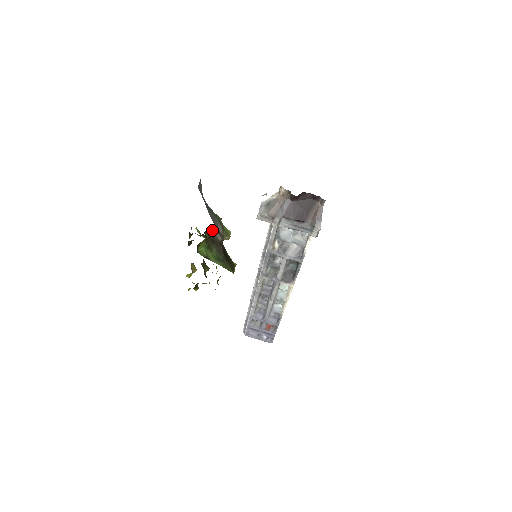
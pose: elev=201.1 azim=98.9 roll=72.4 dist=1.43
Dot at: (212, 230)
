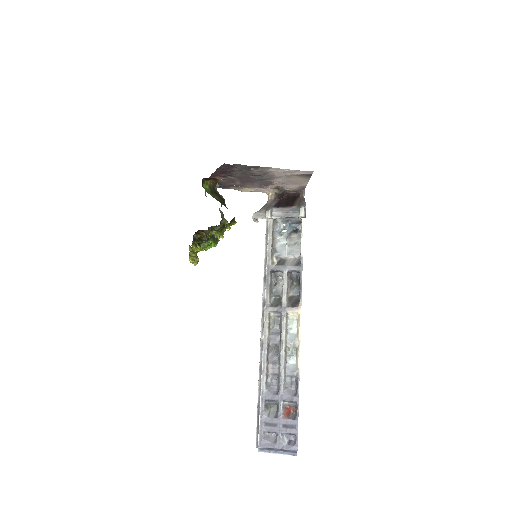
Dot at: (214, 240)
